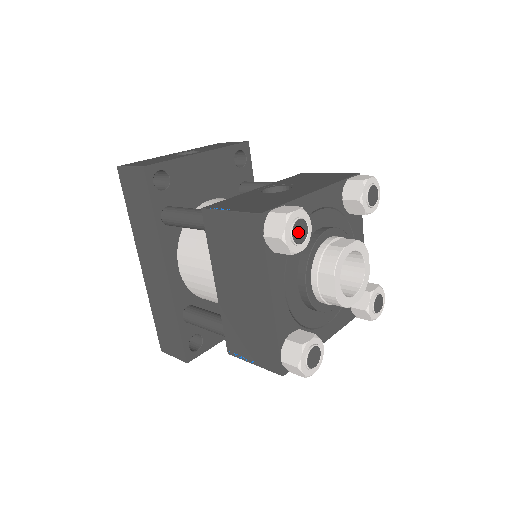
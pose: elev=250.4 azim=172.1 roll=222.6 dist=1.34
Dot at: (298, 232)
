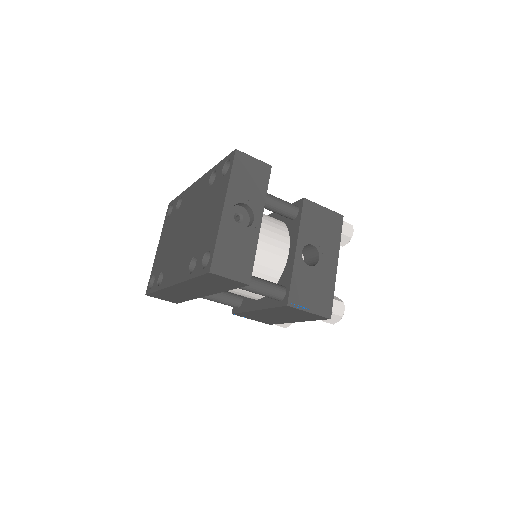
Dot at: occluded
